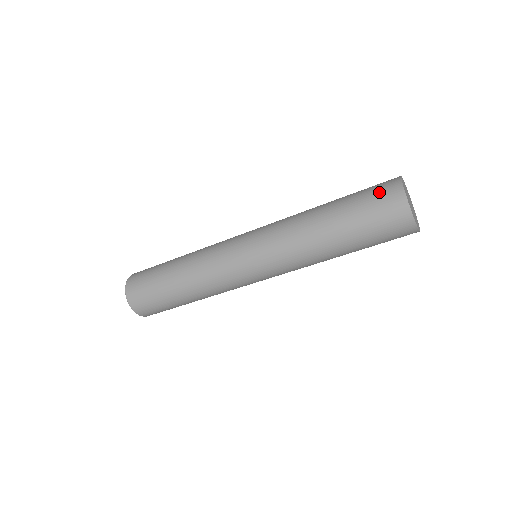
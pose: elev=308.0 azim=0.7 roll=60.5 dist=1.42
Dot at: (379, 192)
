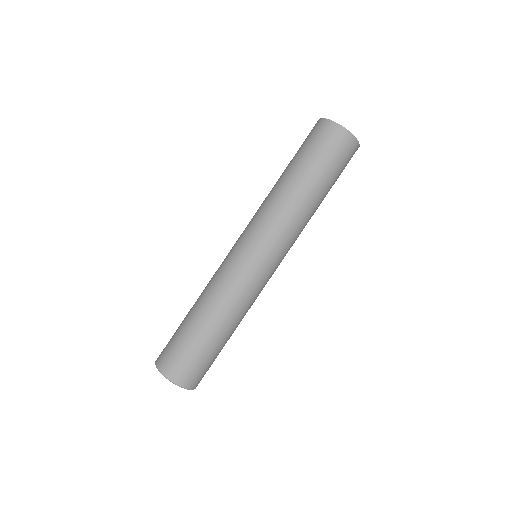
Dot at: (319, 136)
